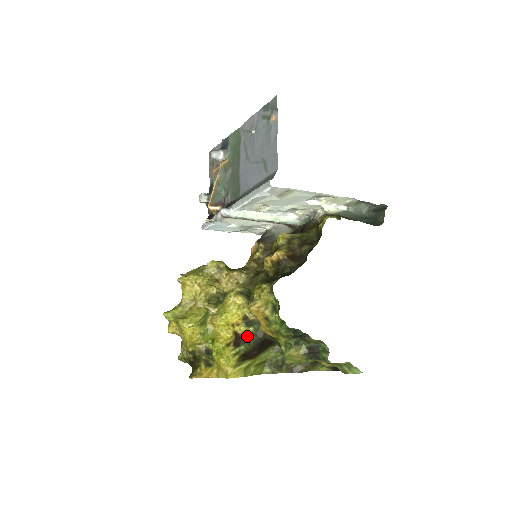
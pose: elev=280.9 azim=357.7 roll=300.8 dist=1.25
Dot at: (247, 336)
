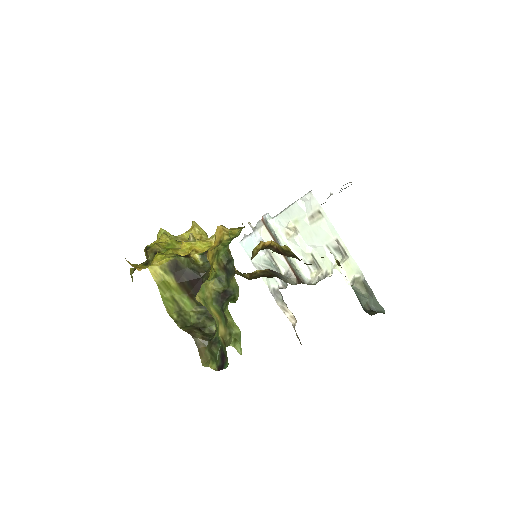
Dot at: (193, 261)
